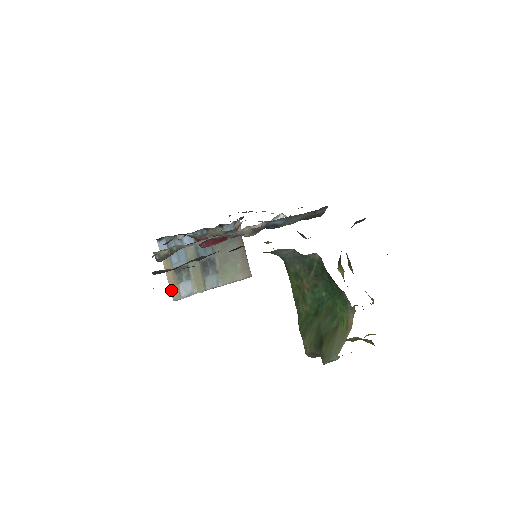
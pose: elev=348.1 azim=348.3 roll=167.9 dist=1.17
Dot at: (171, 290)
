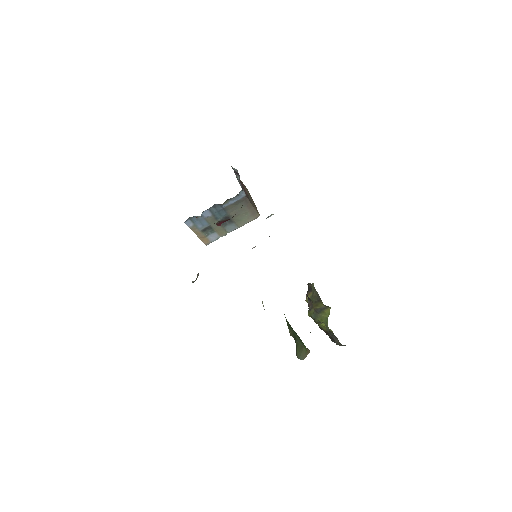
Dot at: (203, 241)
